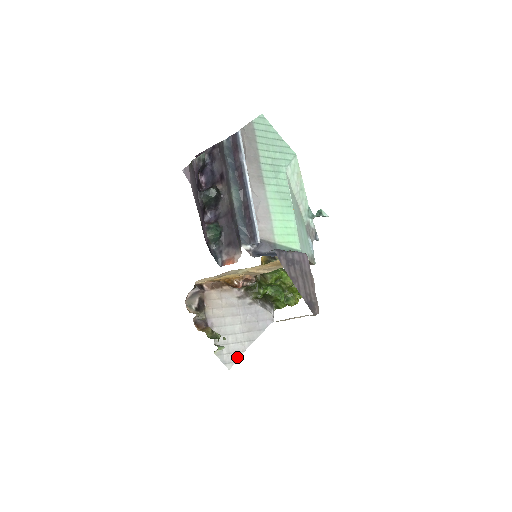
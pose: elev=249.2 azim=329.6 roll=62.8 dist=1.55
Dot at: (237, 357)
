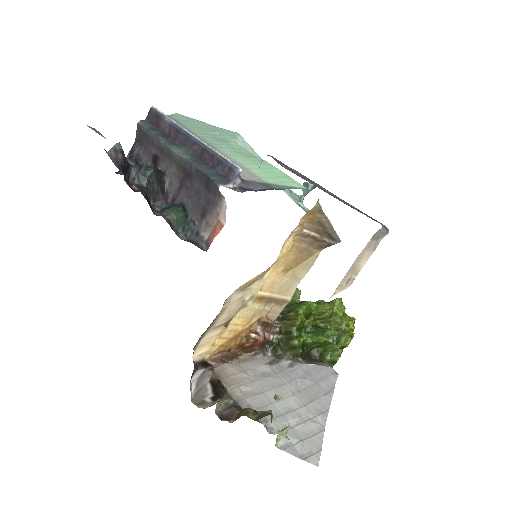
Dot at: (318, 442)
